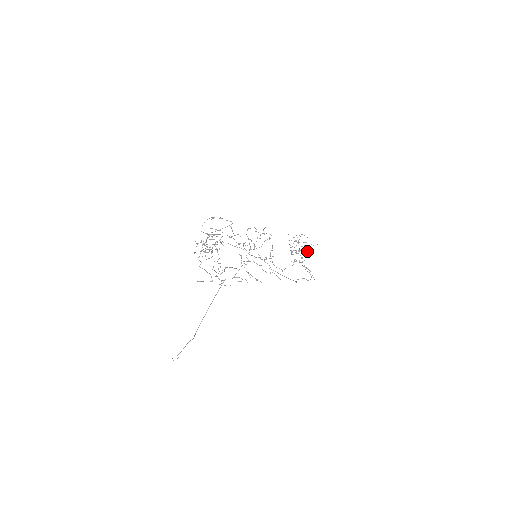
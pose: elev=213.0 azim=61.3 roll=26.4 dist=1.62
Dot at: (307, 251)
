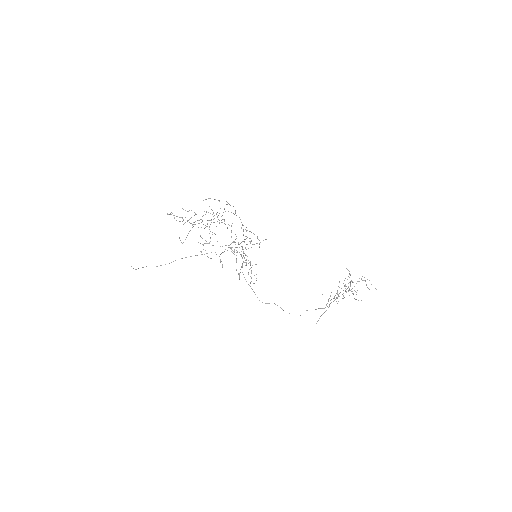
Dot at: occluded
